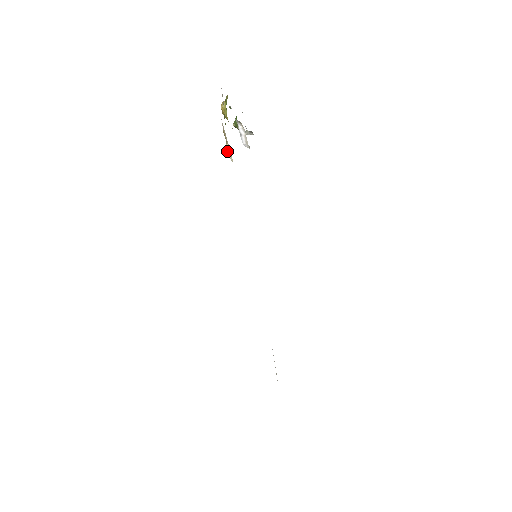
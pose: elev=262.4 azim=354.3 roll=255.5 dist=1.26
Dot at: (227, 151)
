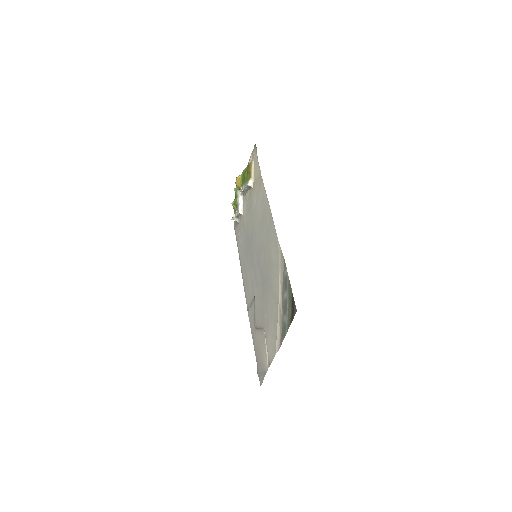
Dot at: (251, 181)
